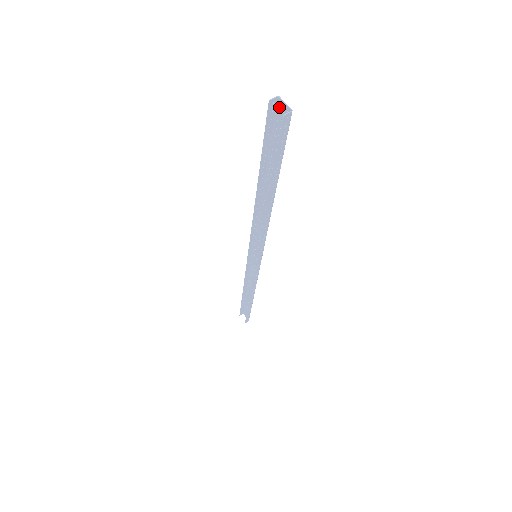
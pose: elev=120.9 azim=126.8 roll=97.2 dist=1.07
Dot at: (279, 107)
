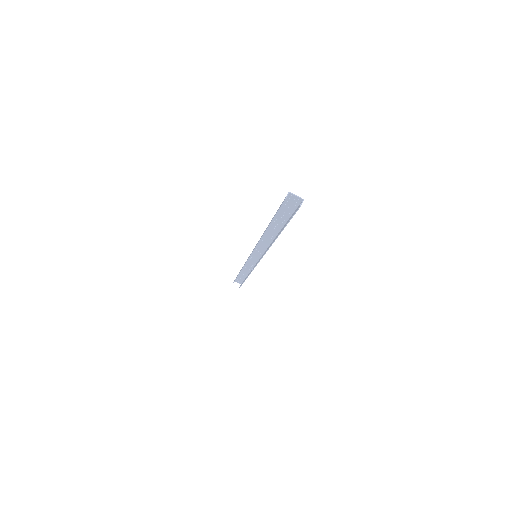
Dot at: (290, 197)
